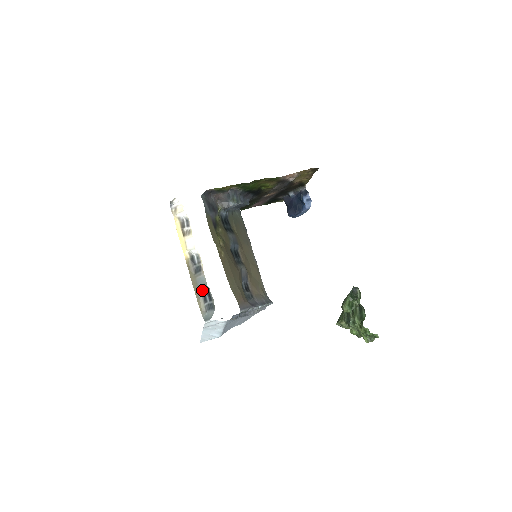
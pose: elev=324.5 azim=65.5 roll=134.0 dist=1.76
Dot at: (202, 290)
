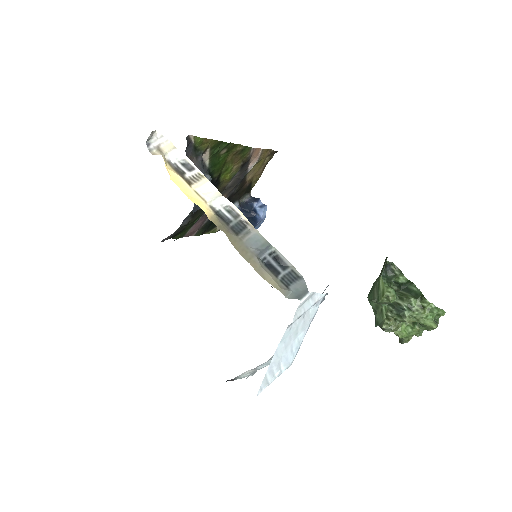
Dot at: (261, 257)
